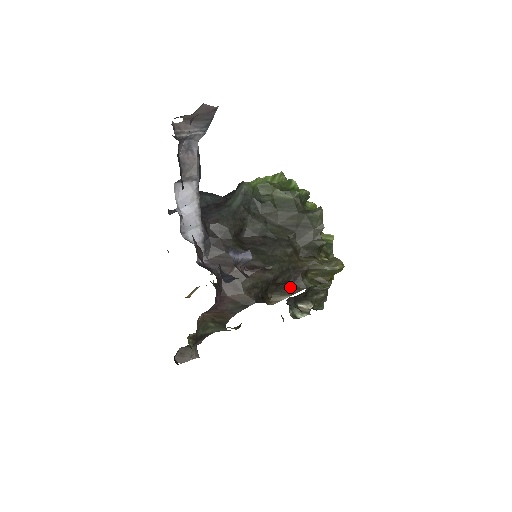
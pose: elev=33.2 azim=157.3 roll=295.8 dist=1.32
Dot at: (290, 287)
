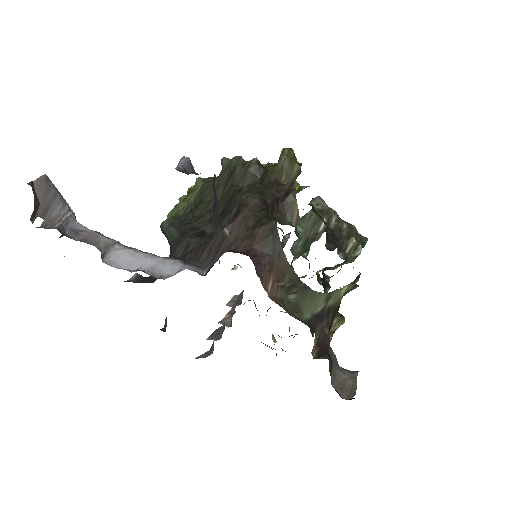
Dot at: (285, 198)
